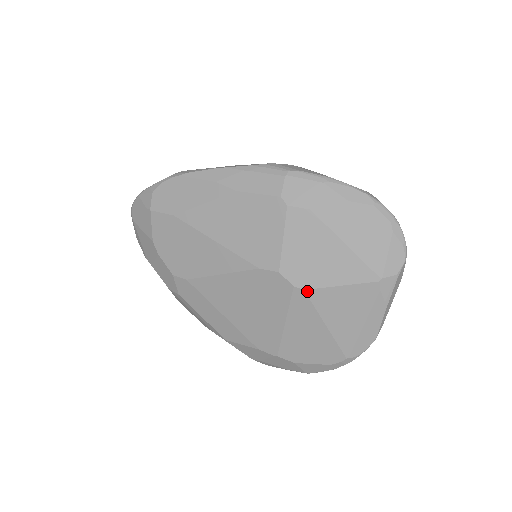
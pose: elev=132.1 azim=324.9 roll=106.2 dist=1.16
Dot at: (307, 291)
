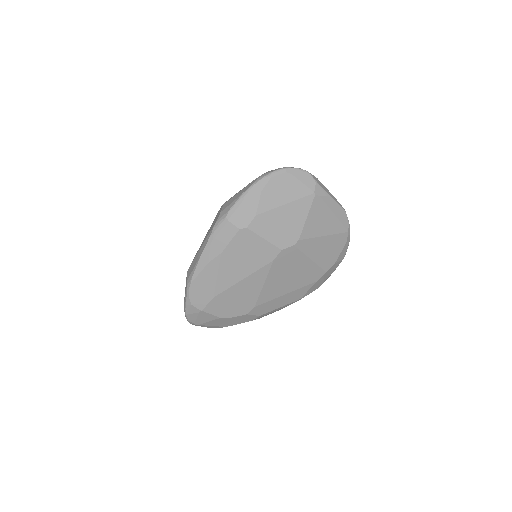
Dot at: (300, 239)
